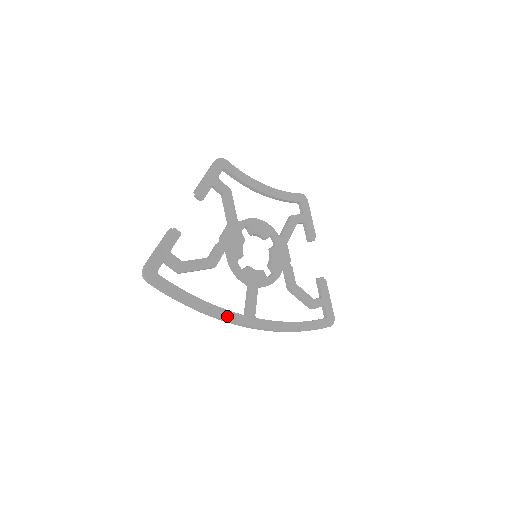
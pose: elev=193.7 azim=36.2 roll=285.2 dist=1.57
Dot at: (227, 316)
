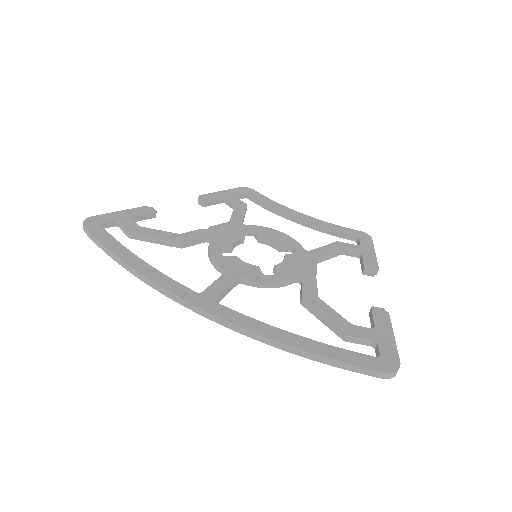
Dot at: (166, 283)
